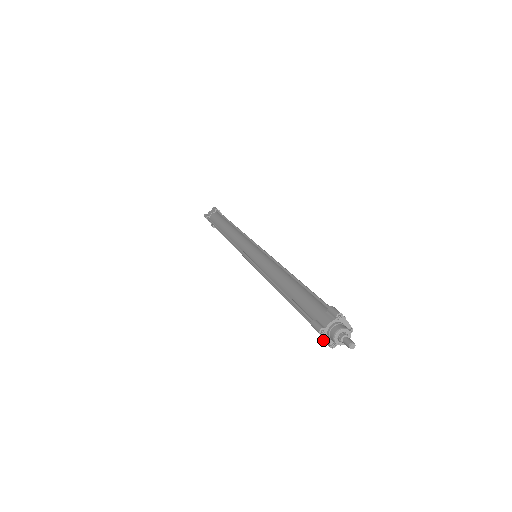
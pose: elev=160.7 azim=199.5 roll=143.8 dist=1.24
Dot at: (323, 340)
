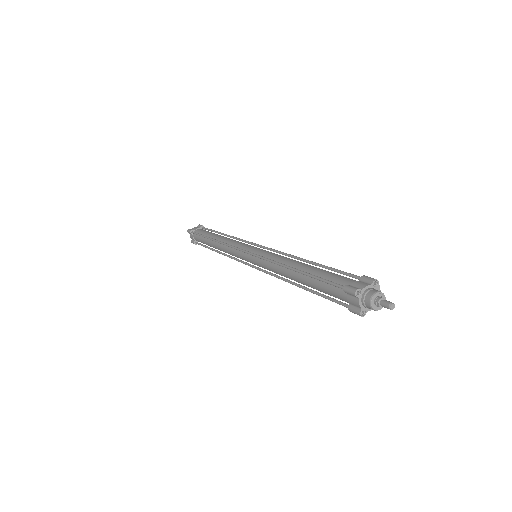
Dot at: (350, 309)
